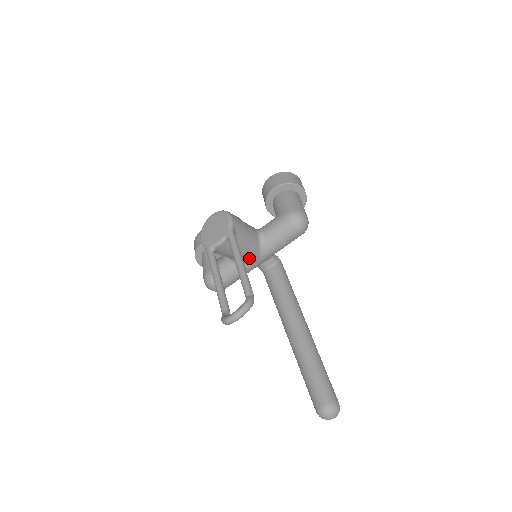
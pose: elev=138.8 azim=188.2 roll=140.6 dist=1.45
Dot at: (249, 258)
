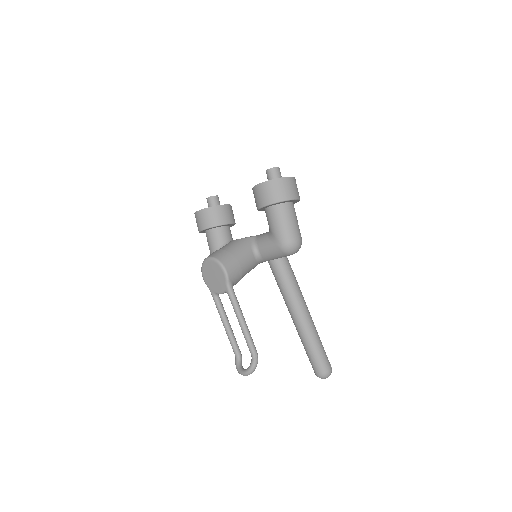
Dot at: occluded
